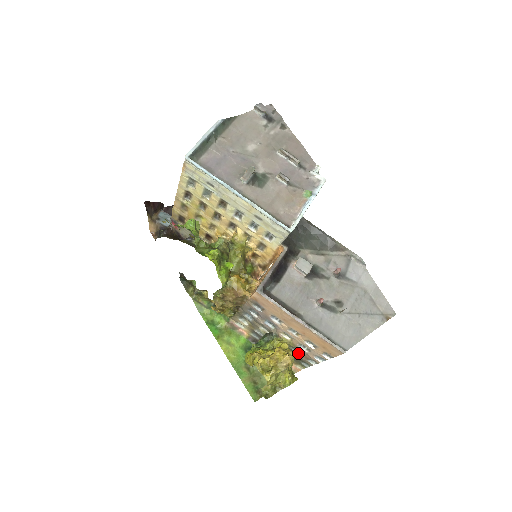
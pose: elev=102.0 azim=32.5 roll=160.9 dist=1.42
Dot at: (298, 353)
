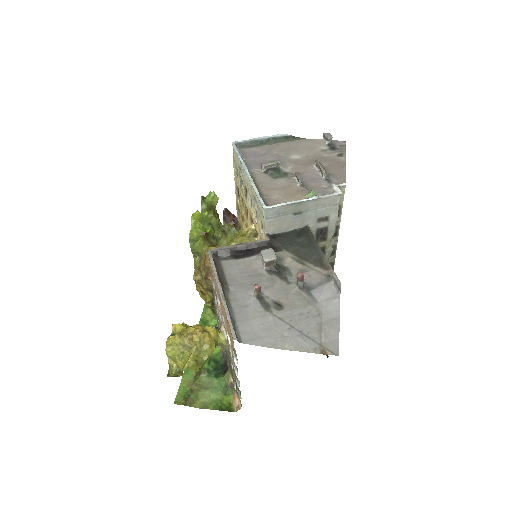
Dot at: occluded
